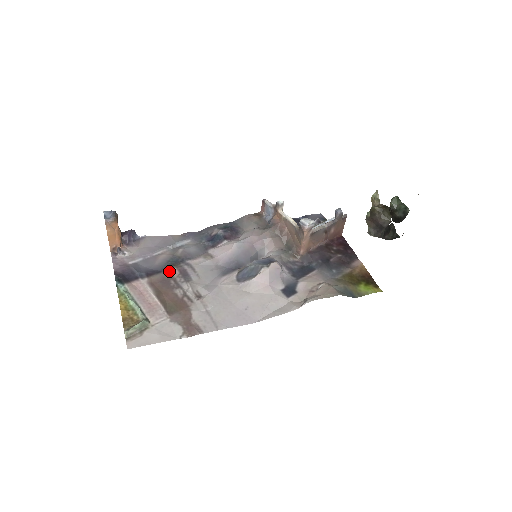
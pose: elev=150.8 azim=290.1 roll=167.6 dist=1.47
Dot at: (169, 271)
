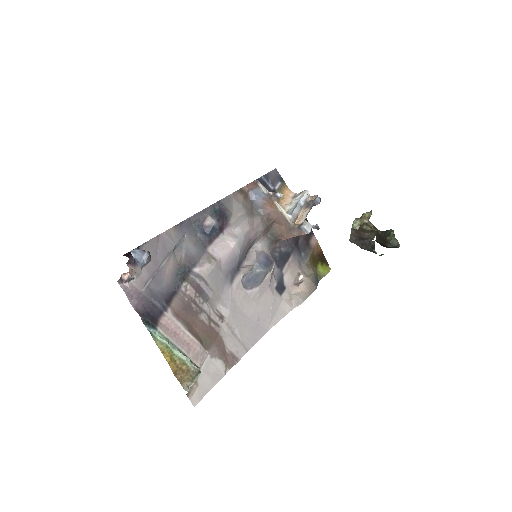
Dot at: (184, 290)
